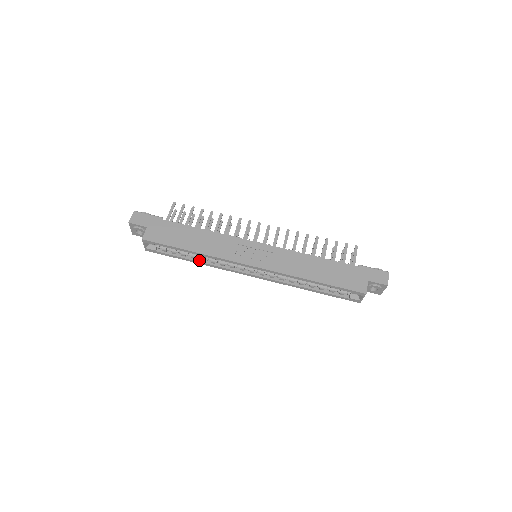
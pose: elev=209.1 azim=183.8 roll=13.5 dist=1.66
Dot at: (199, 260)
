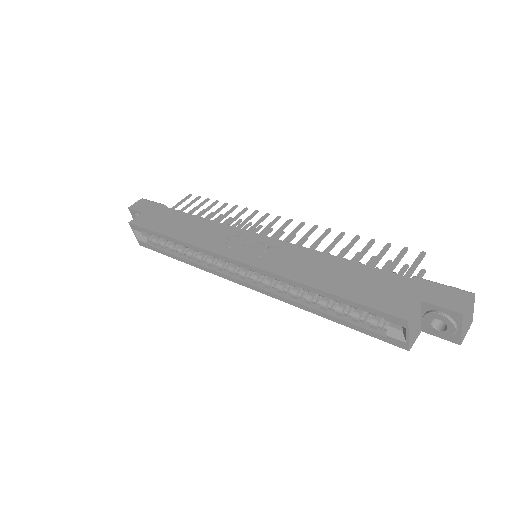
Dot at: (187, 258)
